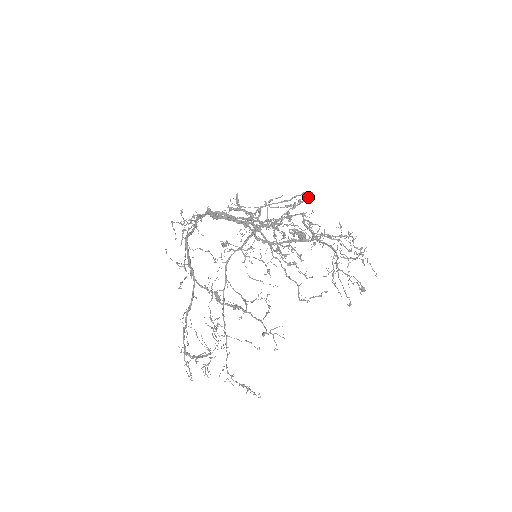
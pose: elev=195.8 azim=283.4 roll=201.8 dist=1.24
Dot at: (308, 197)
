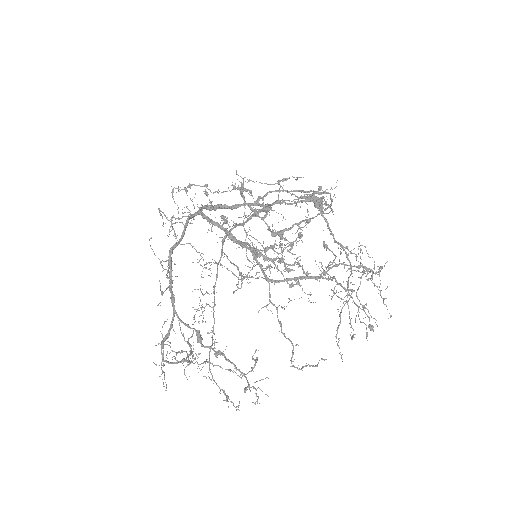
Dot at: (329, 206)
